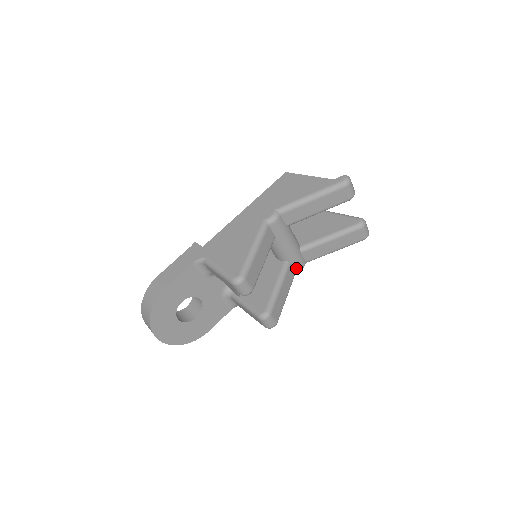
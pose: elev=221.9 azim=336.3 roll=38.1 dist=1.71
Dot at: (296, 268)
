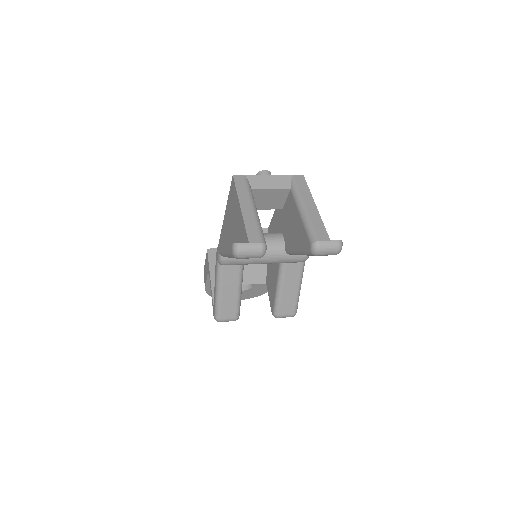
Dot at: (298, 262)
